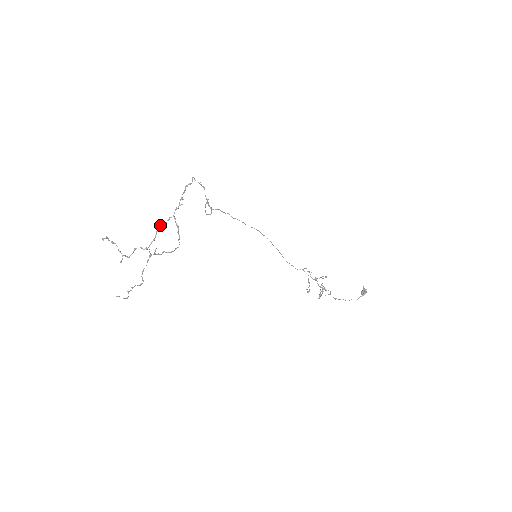
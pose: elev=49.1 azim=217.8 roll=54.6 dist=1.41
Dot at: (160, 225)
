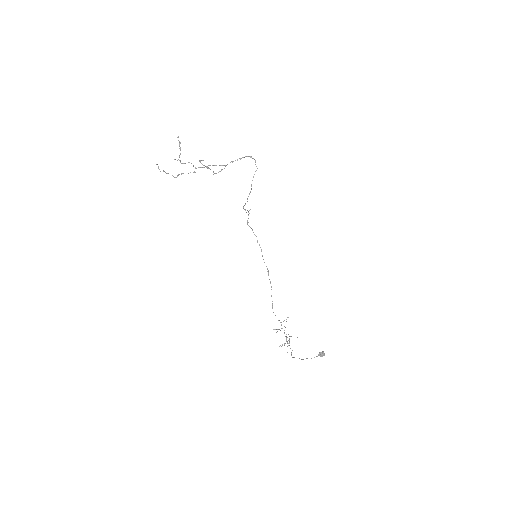
Dot at: (214, 165)
